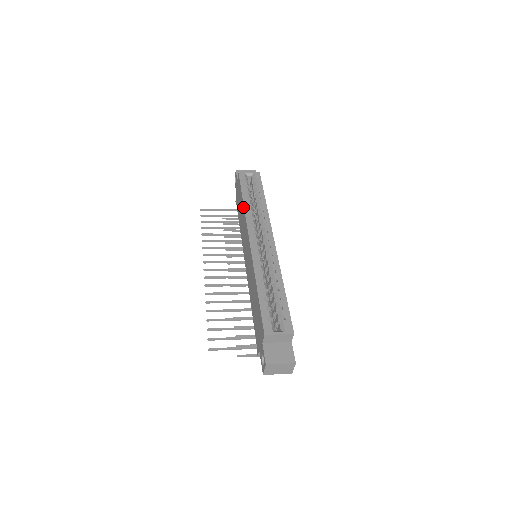
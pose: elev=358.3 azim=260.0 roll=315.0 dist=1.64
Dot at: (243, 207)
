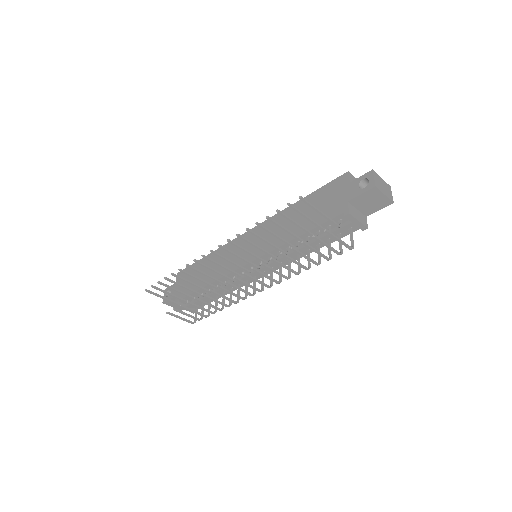
Dot at: occluded
